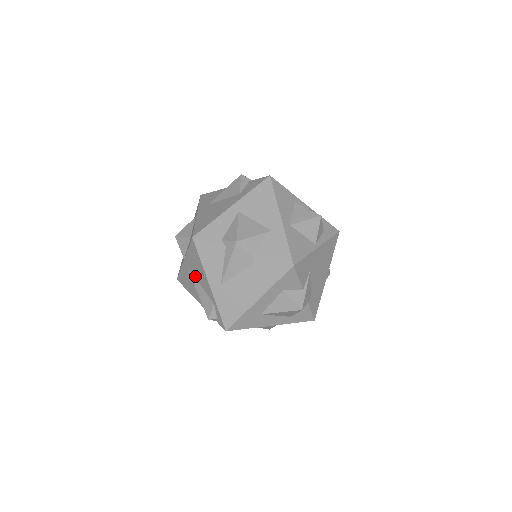
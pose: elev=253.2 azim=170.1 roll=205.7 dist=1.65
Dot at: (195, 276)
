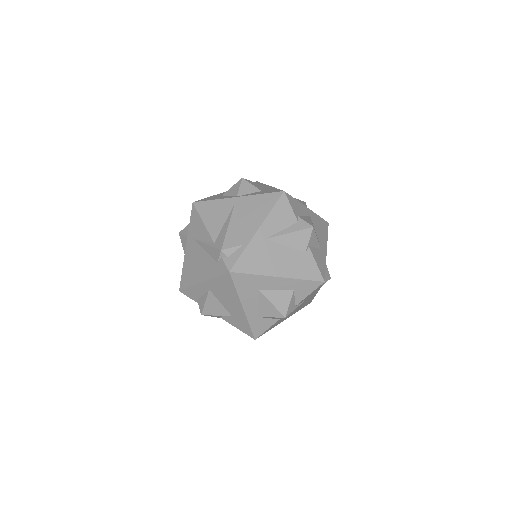
Dot at: (240, 214)
